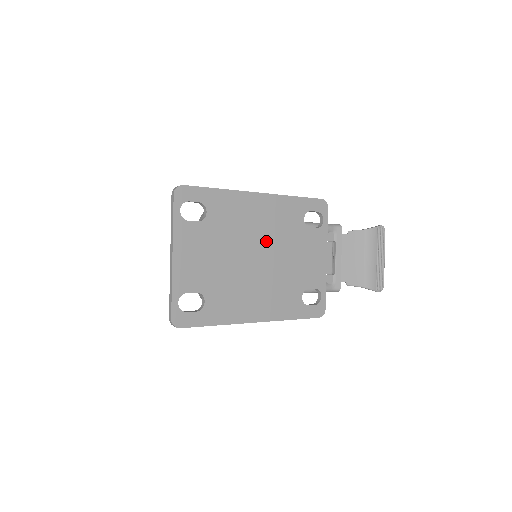
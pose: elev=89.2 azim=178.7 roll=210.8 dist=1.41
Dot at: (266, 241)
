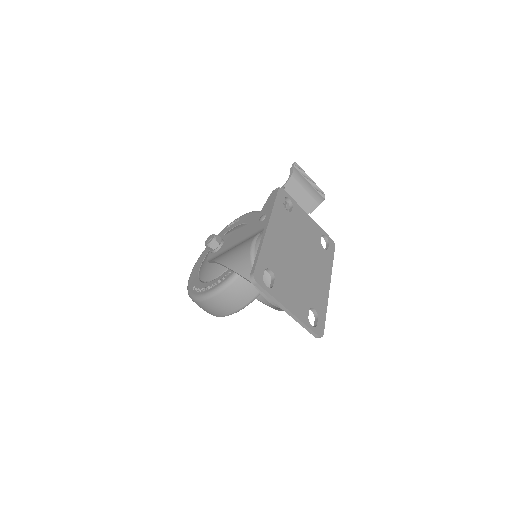
Dot at: (293, 245)
